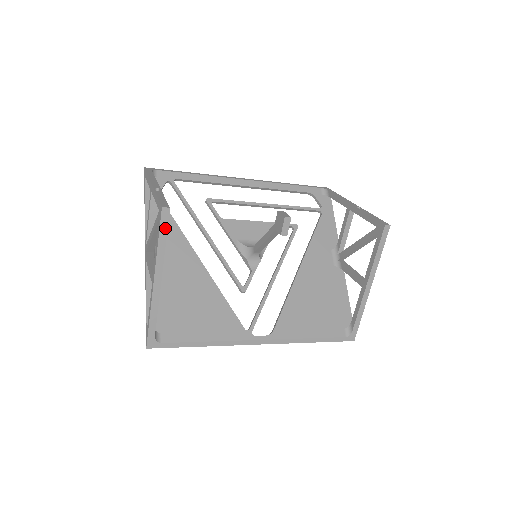
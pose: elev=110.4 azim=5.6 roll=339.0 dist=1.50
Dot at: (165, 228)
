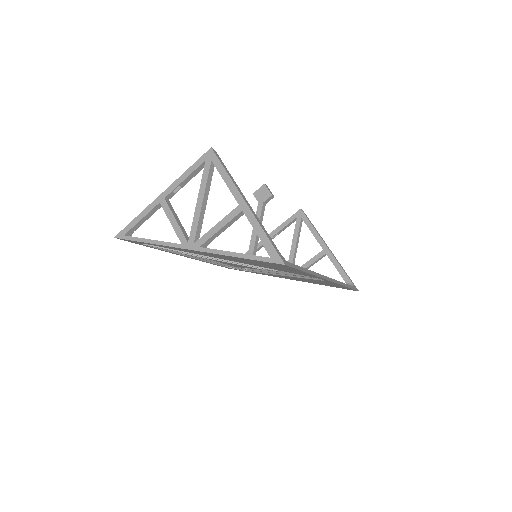
Dot at: (222, 163)
